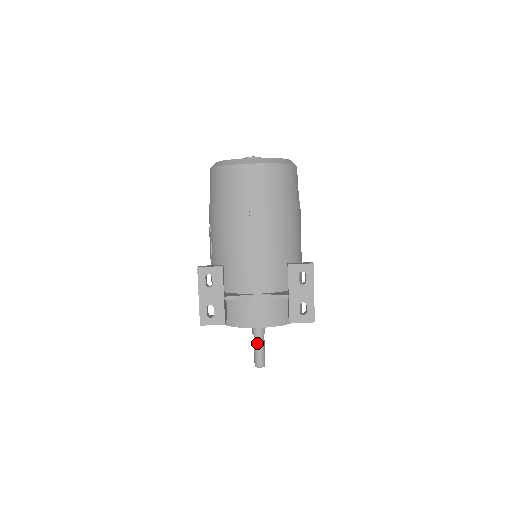
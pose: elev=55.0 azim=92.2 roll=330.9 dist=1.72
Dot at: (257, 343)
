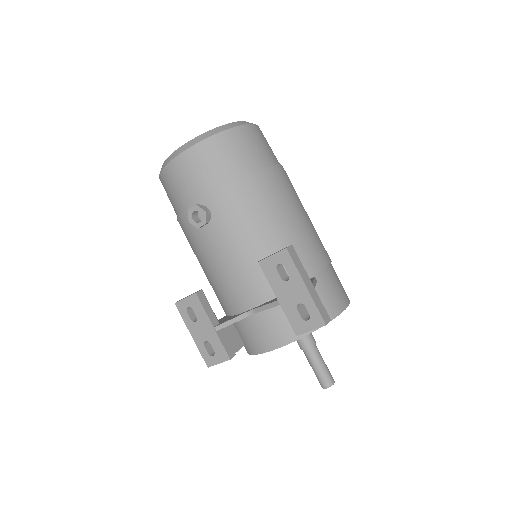
Dot at: (309, 359)
